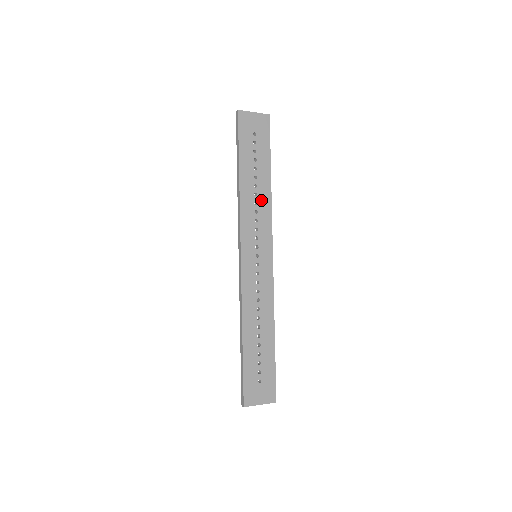
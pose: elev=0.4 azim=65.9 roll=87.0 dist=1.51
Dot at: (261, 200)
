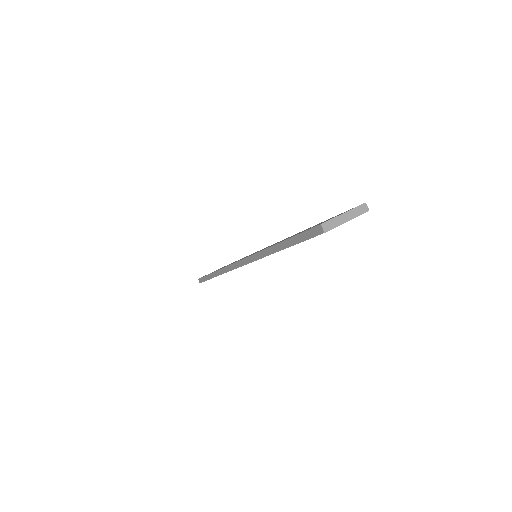
Dot at: occluded
